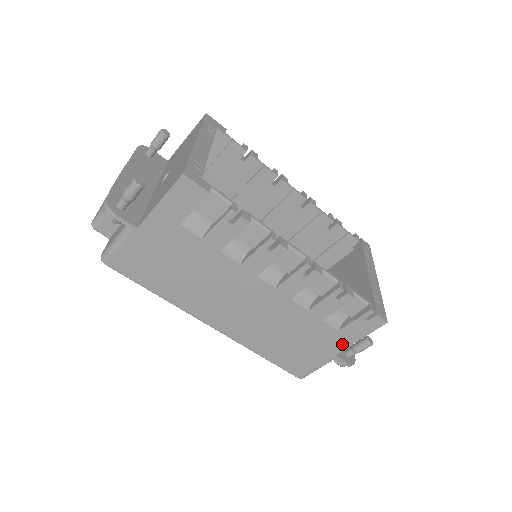
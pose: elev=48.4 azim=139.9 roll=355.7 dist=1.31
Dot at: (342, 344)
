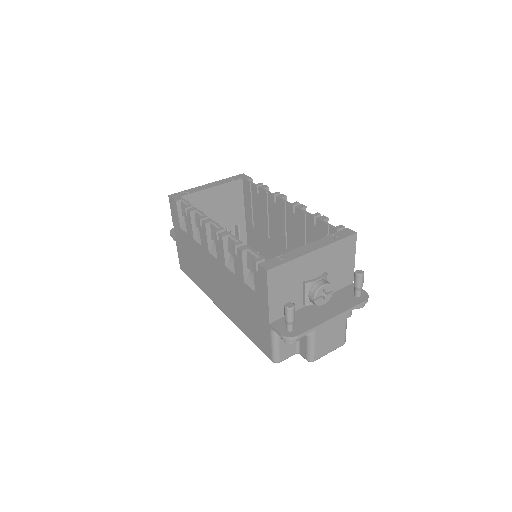
Dot at: (265, 308)
